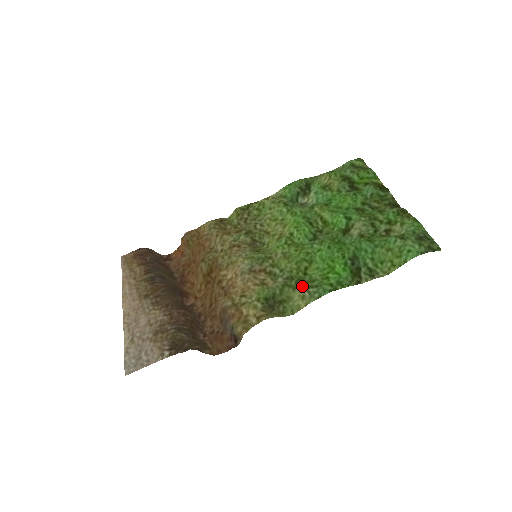
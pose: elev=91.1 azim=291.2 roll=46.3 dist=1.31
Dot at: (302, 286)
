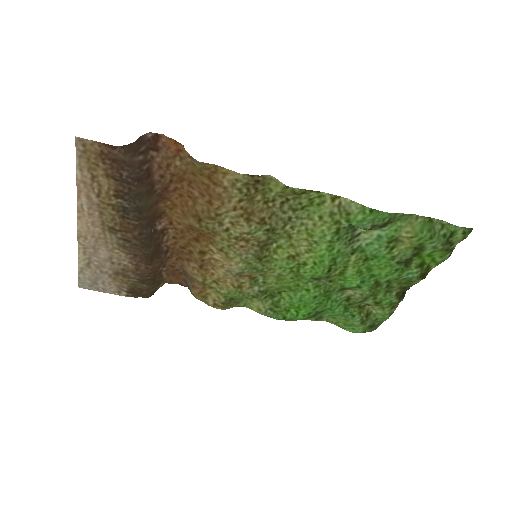
Dot at: (266, 304)
